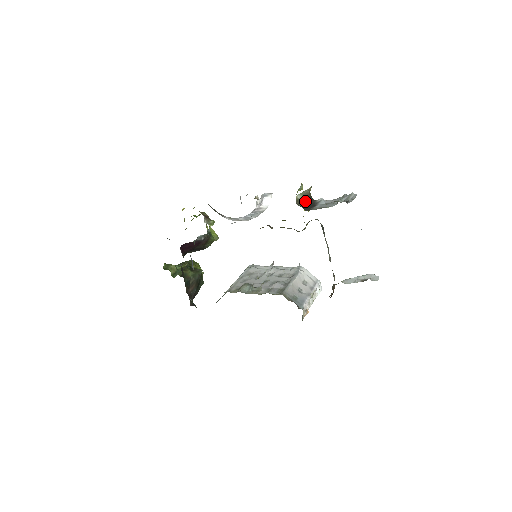
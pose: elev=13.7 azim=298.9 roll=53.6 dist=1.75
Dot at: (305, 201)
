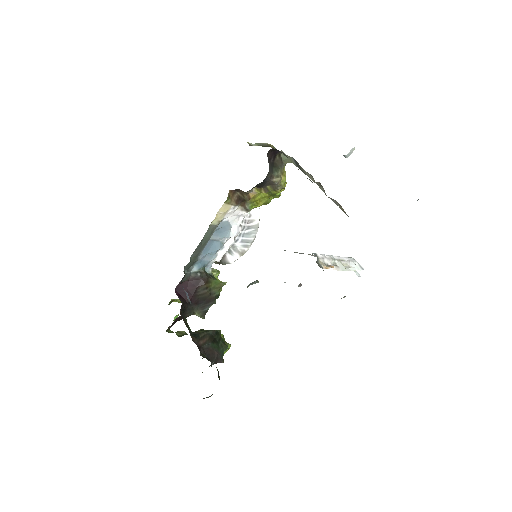
Dot at: (262, 146)
